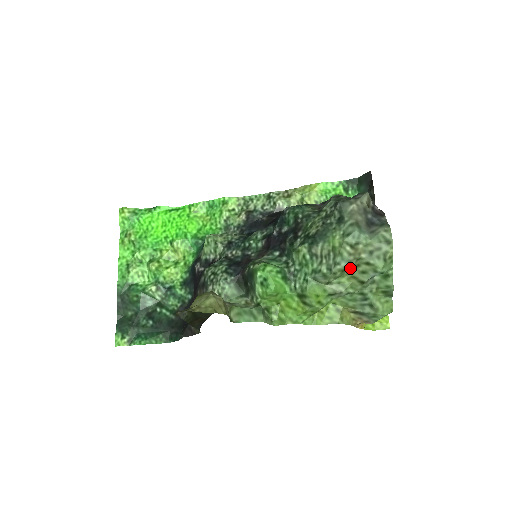
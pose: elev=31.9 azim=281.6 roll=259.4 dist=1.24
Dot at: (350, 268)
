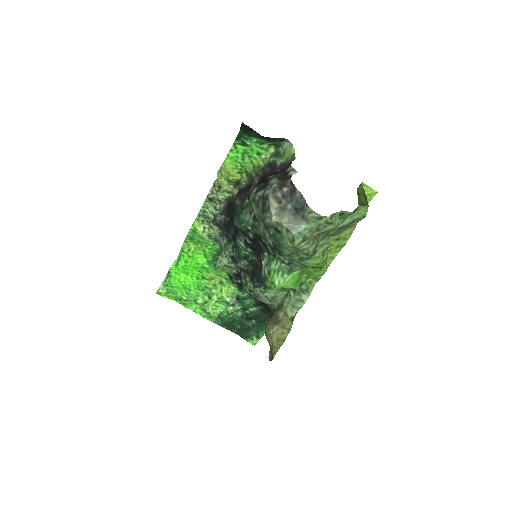
Dot at: occluded
